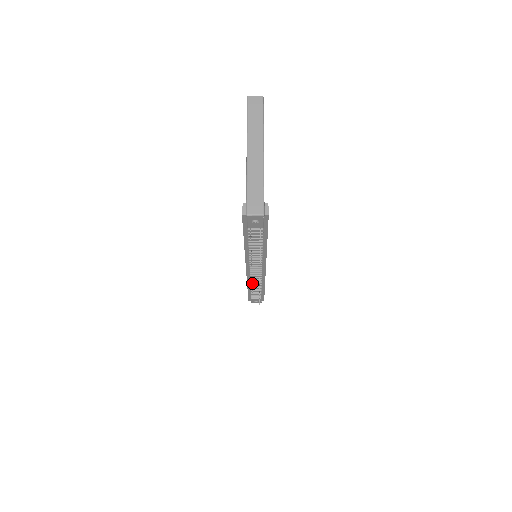
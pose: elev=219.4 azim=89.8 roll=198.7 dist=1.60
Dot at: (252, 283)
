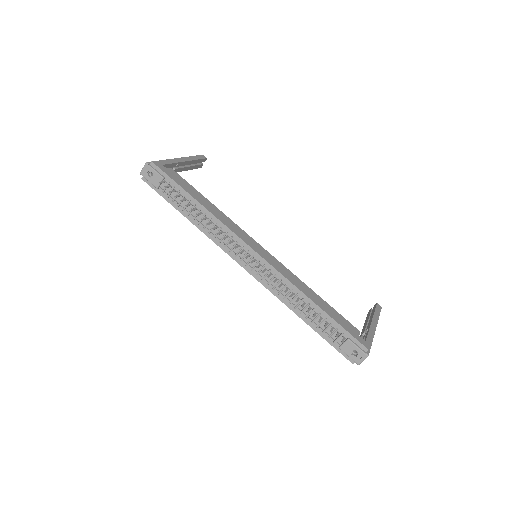
Dot at: (285, 297)
